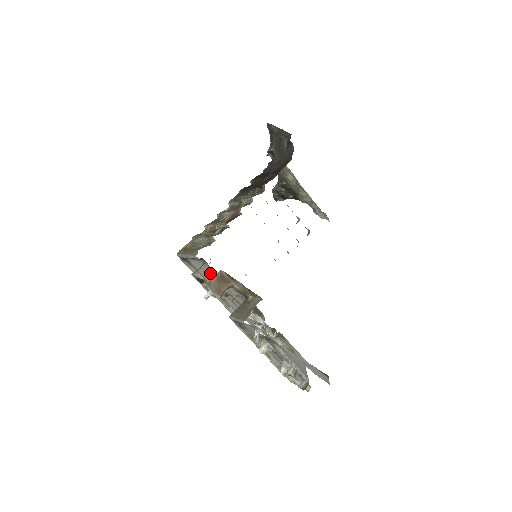
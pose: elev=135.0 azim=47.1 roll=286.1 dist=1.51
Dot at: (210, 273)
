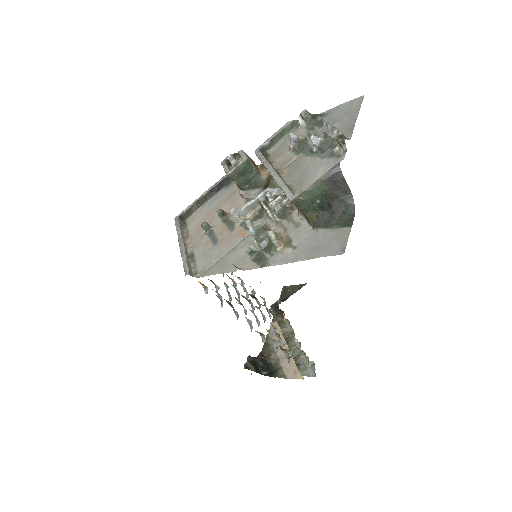
Dot at: (217, 205)
